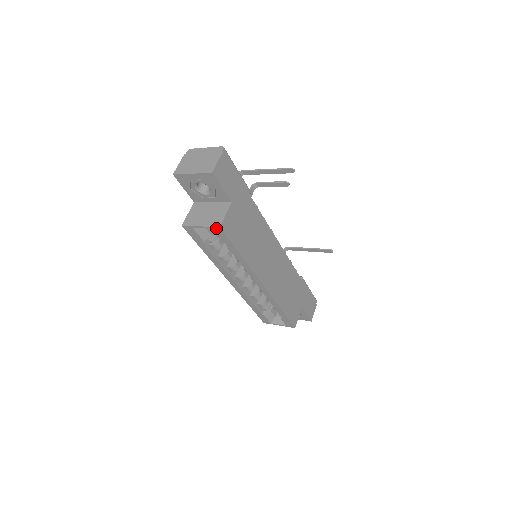
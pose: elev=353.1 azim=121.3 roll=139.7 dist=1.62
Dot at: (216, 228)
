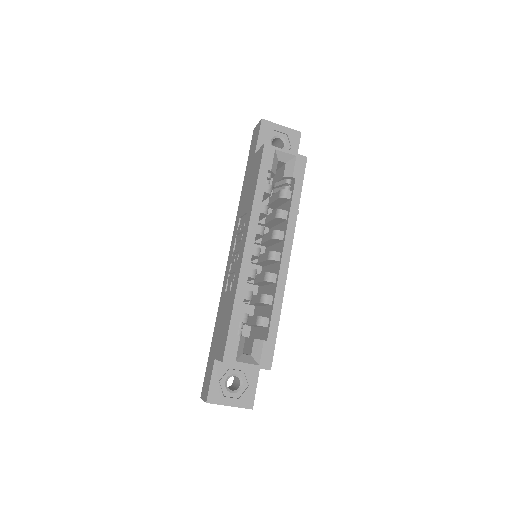
Dot at: (302, 157)
